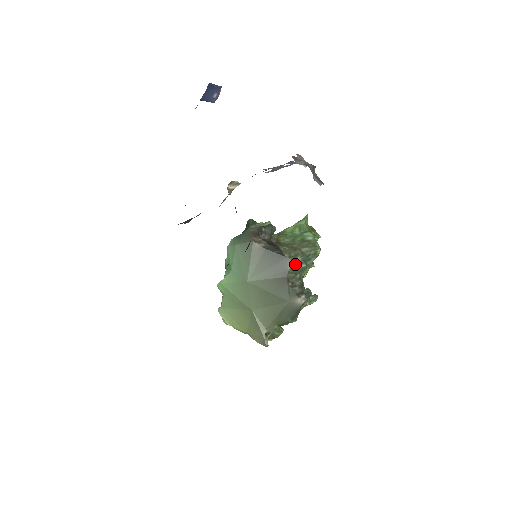
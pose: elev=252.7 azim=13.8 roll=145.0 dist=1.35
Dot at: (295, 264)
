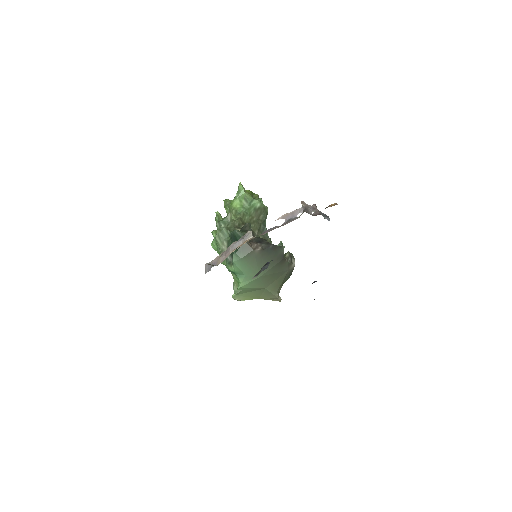
Dot at: (262, 232)
